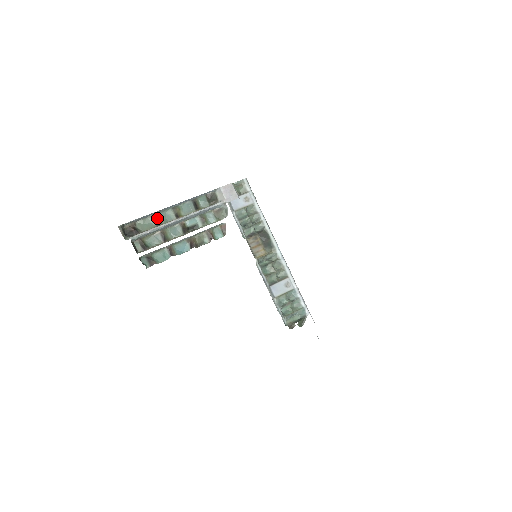
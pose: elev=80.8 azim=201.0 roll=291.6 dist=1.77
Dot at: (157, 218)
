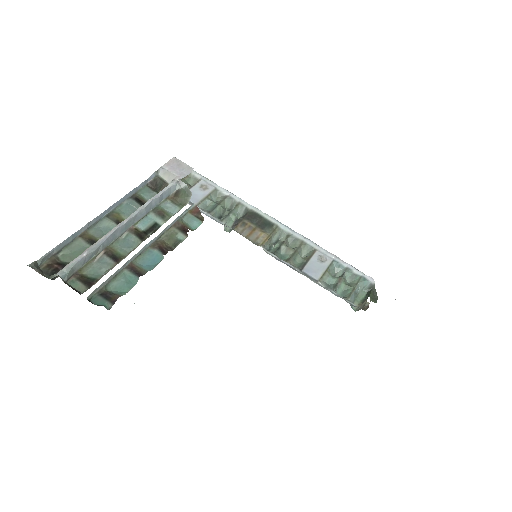
Dot at: (89, 237)
